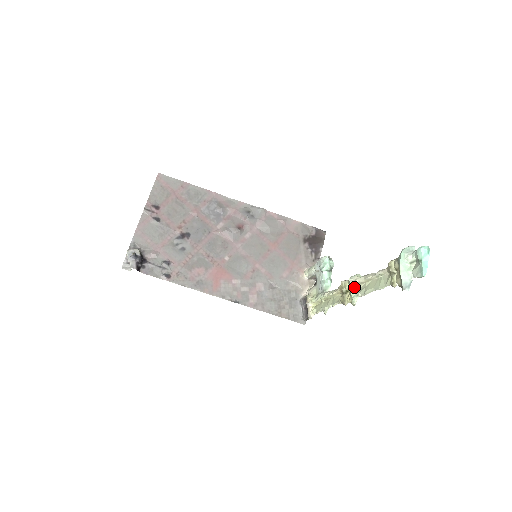
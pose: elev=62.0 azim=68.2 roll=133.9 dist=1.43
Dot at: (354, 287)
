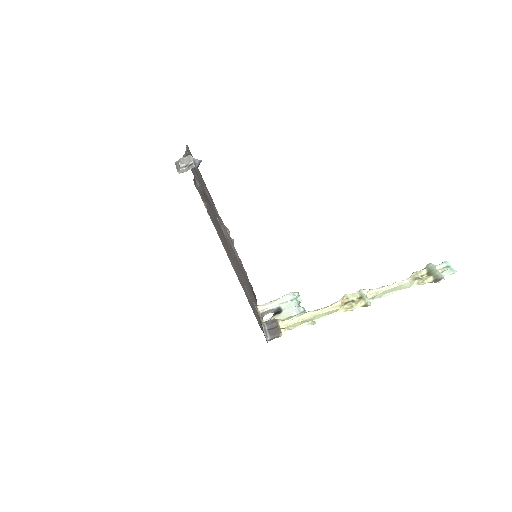
Dot at: (366, 295)
